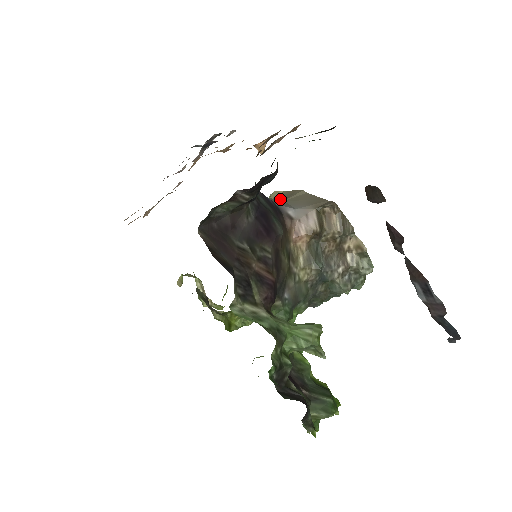
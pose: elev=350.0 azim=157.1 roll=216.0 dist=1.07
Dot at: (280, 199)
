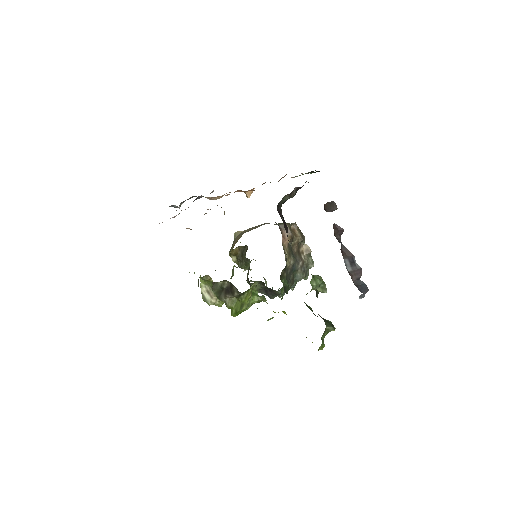
Dot at: occluded
